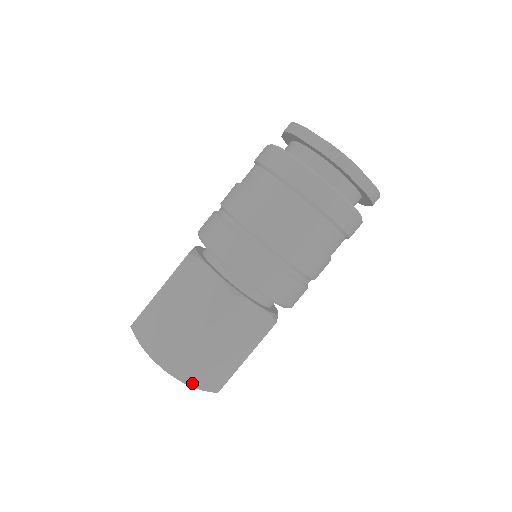
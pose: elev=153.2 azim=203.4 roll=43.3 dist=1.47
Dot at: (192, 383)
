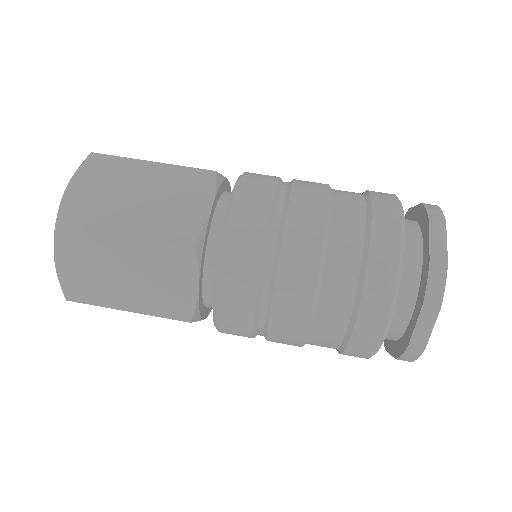
Dot at: (60, 260)
